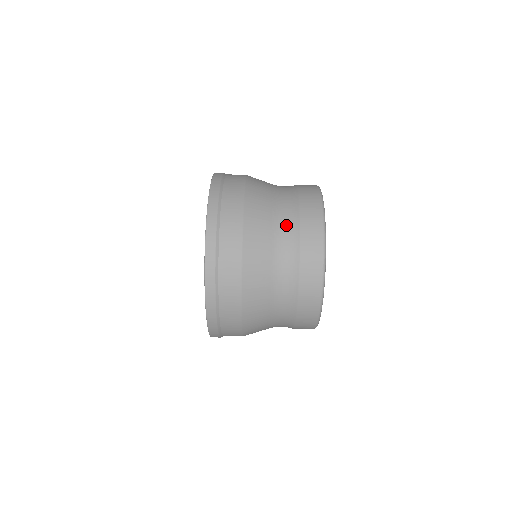
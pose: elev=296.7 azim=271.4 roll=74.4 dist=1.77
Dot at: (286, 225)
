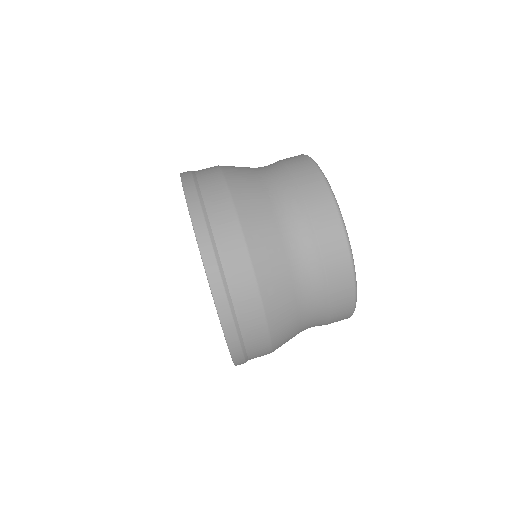
Dot at: (279, 185)
